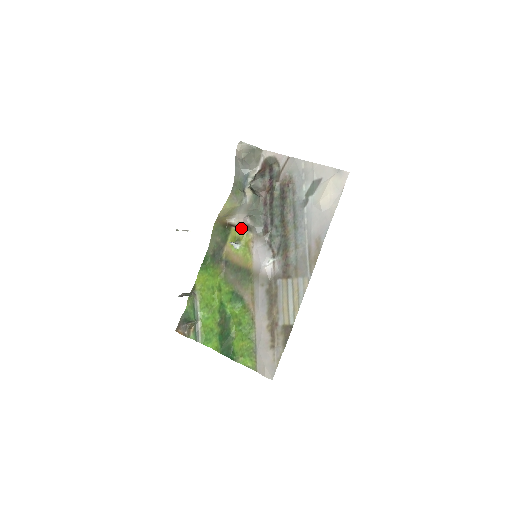
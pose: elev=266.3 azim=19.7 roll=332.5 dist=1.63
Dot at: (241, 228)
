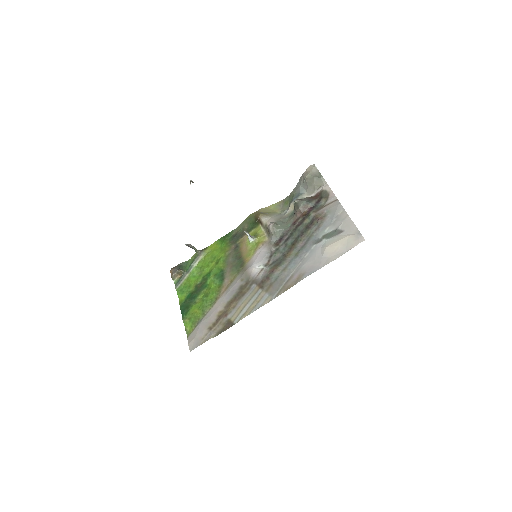
Dot at: (265, 229)
